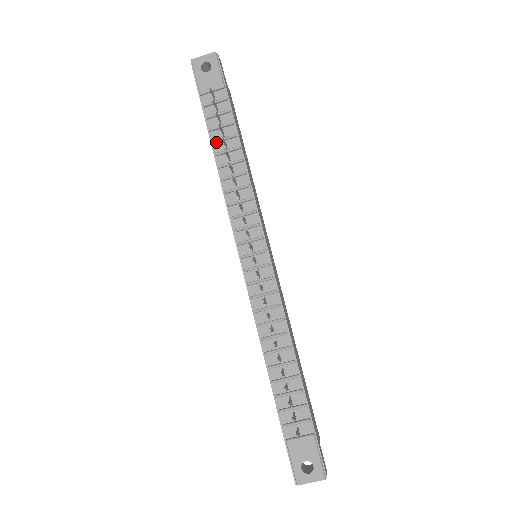
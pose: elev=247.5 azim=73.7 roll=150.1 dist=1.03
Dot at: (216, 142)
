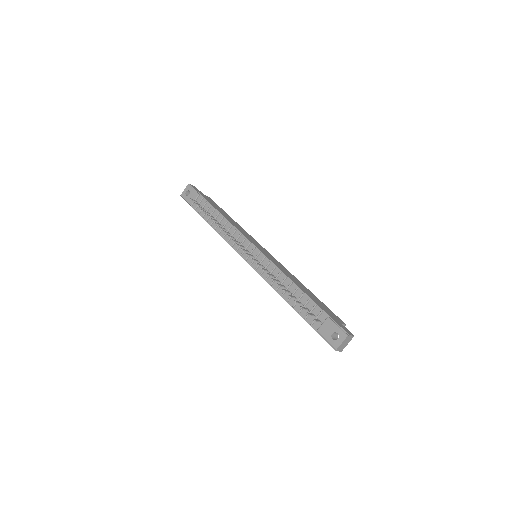
Dot at: (208, 220)
